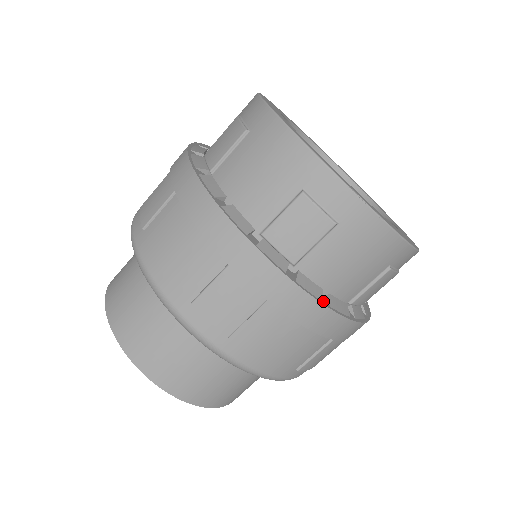
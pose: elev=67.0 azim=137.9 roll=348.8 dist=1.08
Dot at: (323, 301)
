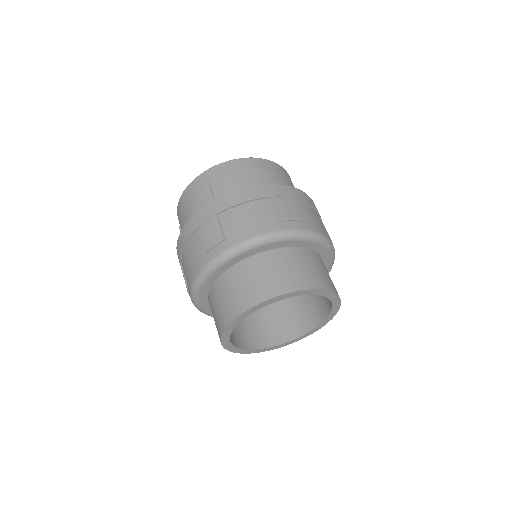
Dot at: occluded
